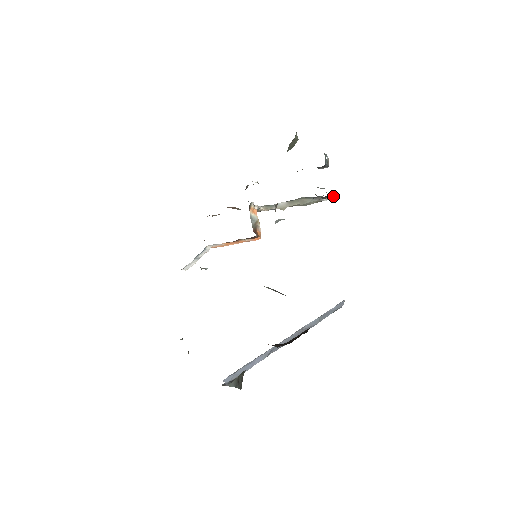
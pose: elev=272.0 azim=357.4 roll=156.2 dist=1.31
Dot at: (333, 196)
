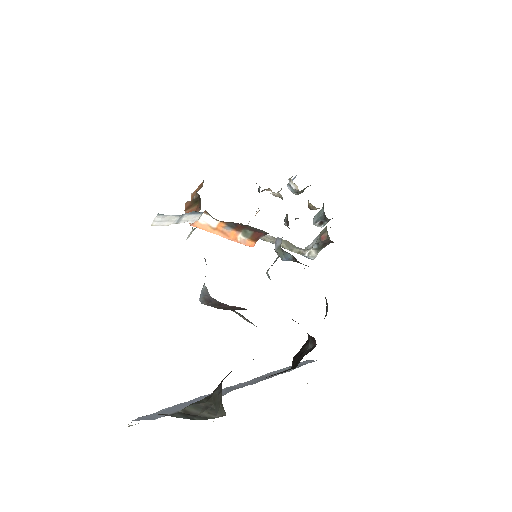
Dot at: occluded
